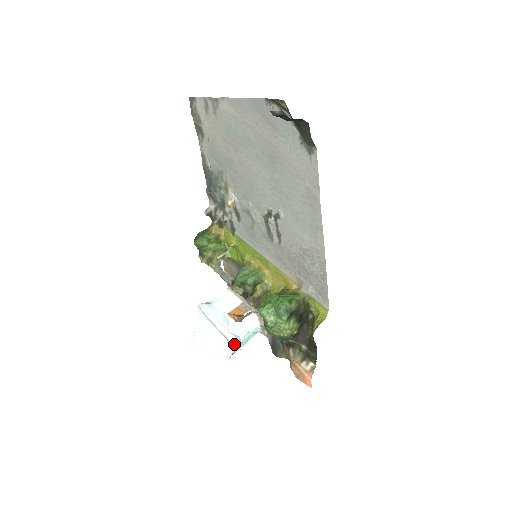
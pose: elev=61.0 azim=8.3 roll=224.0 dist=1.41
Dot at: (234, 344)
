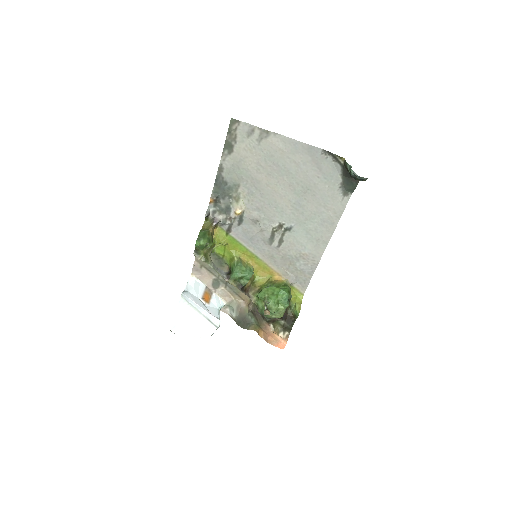
Dot at: (218, 325)
